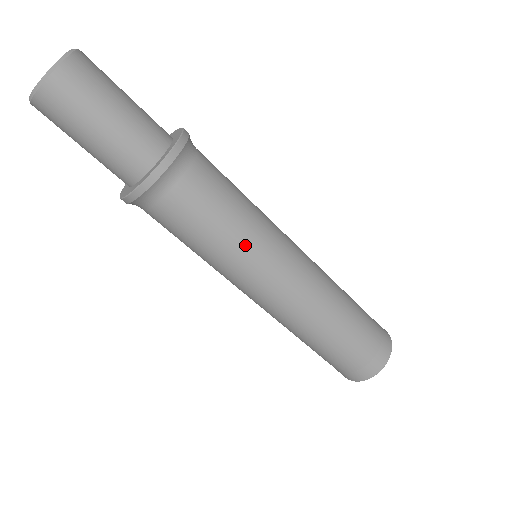
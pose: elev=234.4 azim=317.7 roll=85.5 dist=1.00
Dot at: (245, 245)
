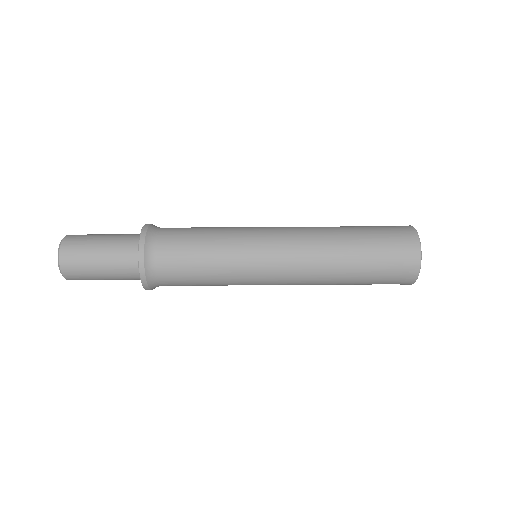
Dot at: (228, 261)
